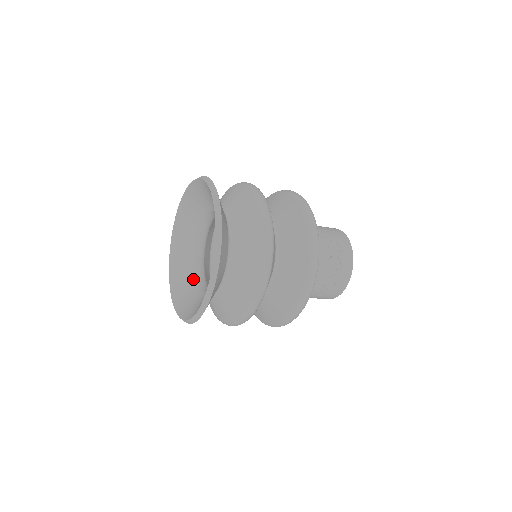
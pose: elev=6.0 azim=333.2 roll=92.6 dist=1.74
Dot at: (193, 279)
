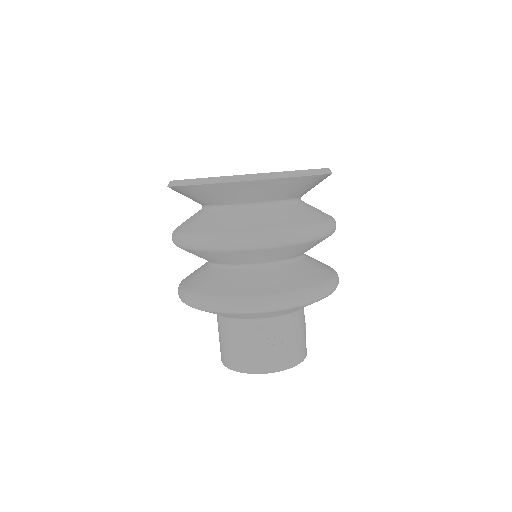
Dot at: occluded
